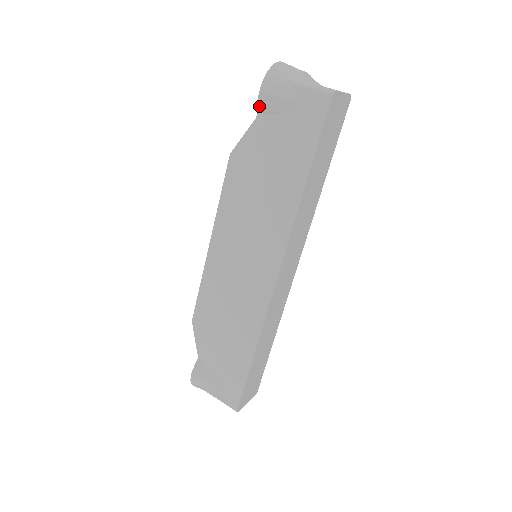
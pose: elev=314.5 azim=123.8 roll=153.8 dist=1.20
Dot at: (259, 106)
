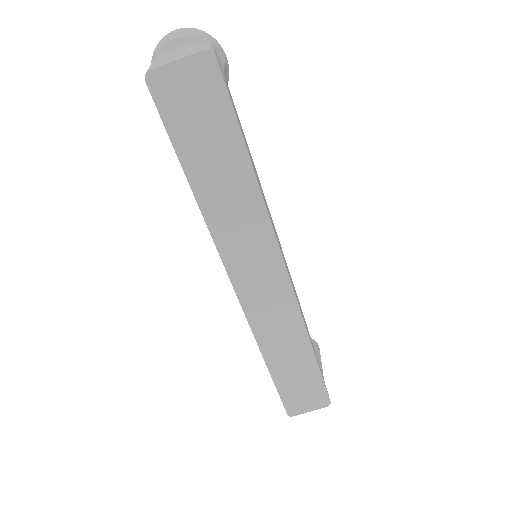
Dot at: occluded
